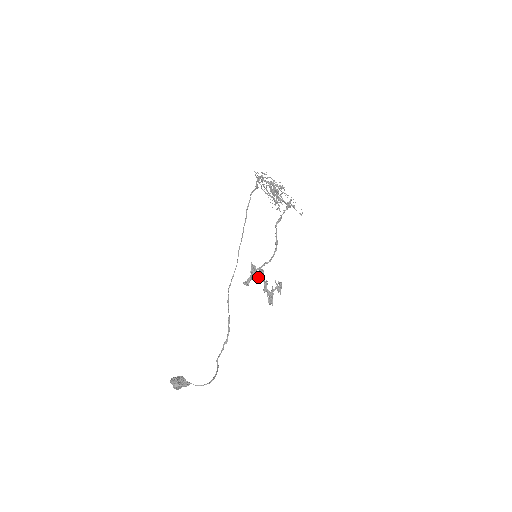
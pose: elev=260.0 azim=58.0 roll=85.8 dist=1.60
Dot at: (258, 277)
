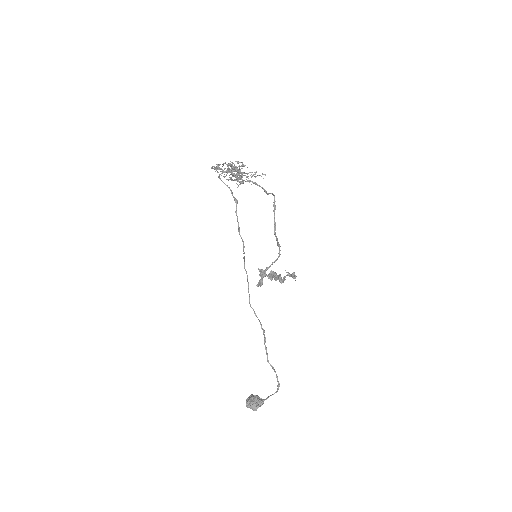
Dot at: (271, 278)
